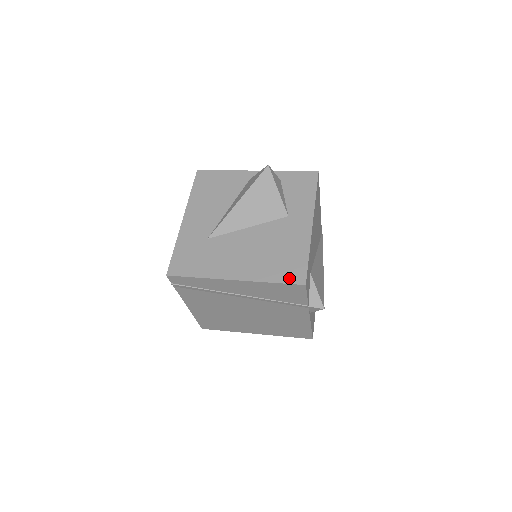
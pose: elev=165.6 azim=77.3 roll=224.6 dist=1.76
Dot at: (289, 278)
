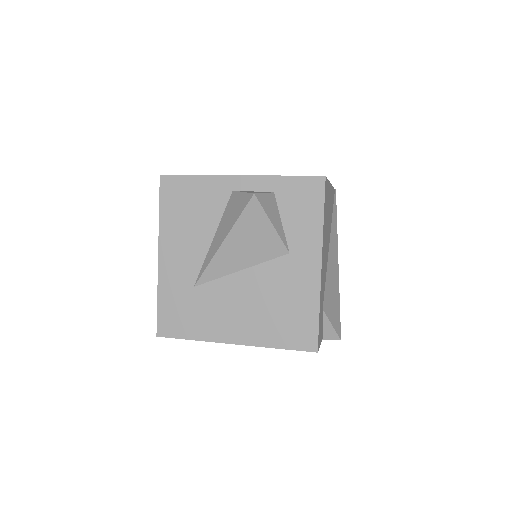
Dot at: (297, 343)
